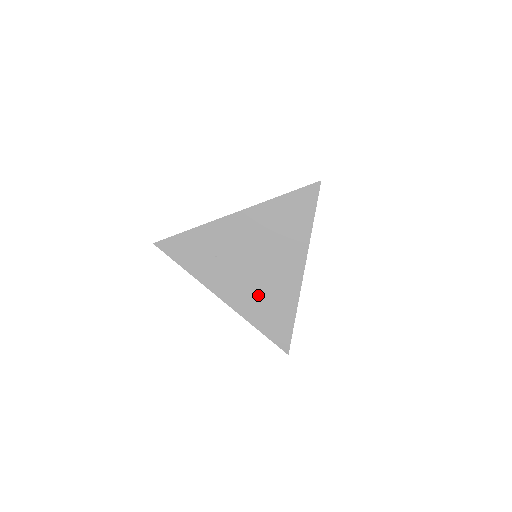
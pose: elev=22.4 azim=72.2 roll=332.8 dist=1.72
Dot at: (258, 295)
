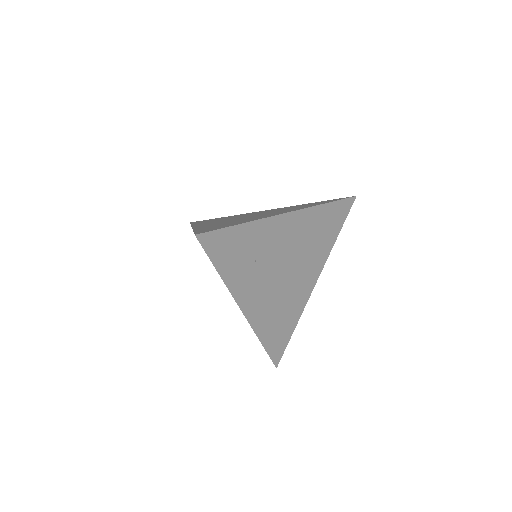
Dot at: (275, 307)
